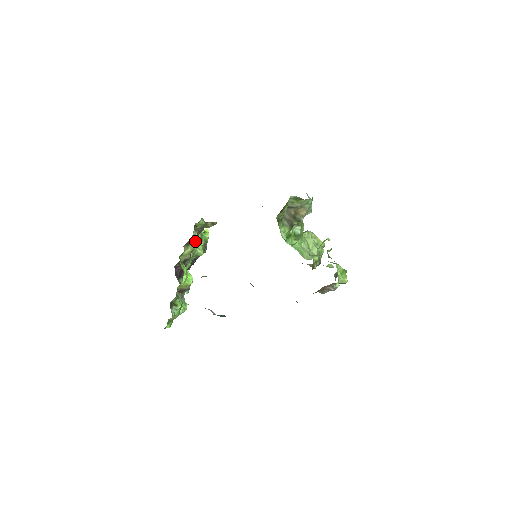
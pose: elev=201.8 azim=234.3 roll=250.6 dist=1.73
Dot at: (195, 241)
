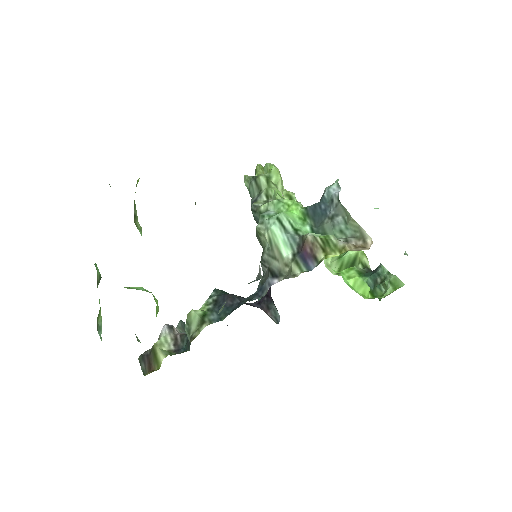
Dot at: occluded
